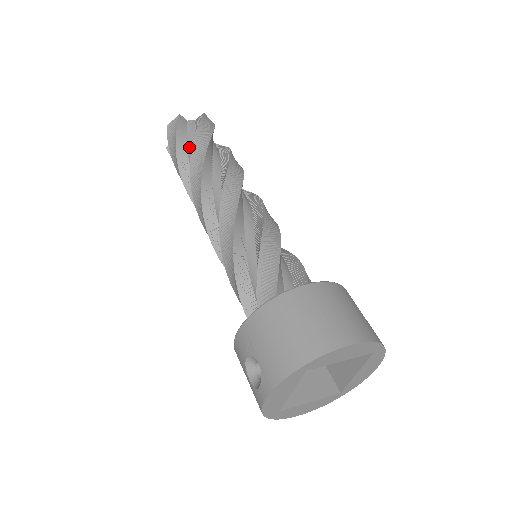
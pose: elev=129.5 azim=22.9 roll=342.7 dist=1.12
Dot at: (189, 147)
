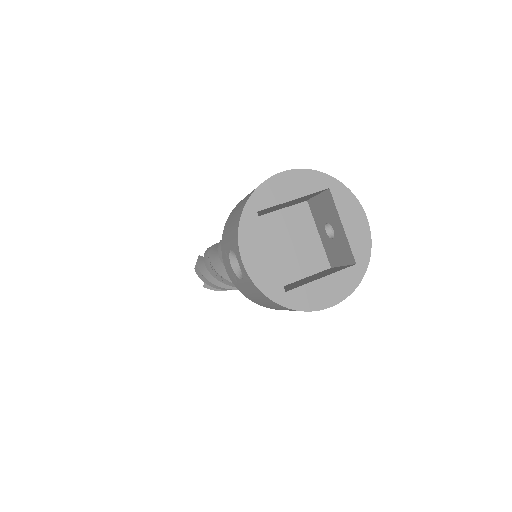
Dot at: occluded
